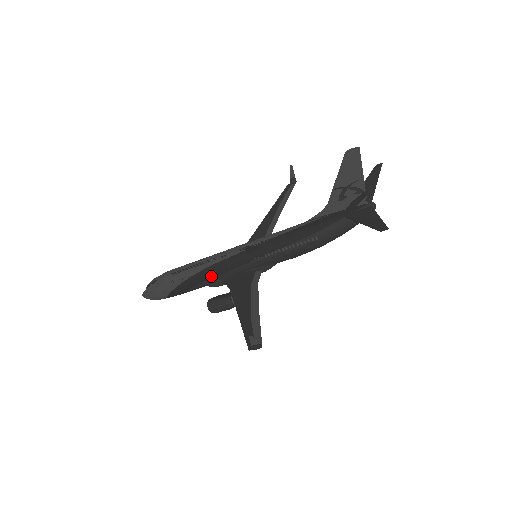
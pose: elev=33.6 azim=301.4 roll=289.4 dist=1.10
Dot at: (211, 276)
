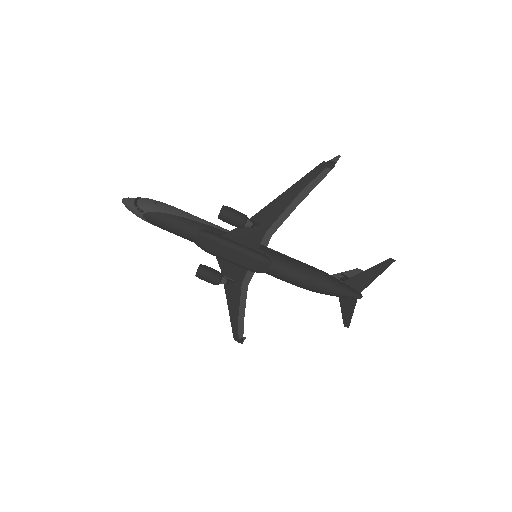
Dot at: (217, 227)
